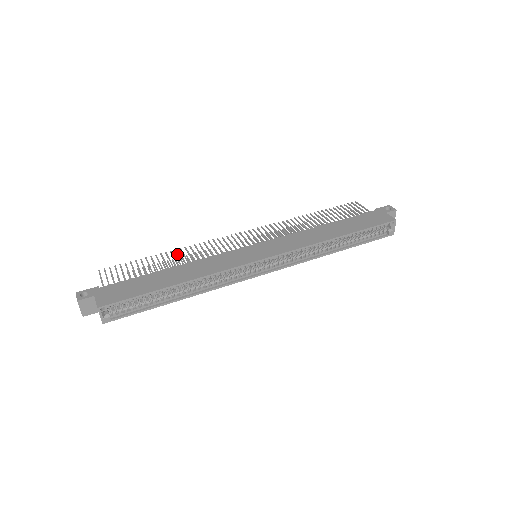
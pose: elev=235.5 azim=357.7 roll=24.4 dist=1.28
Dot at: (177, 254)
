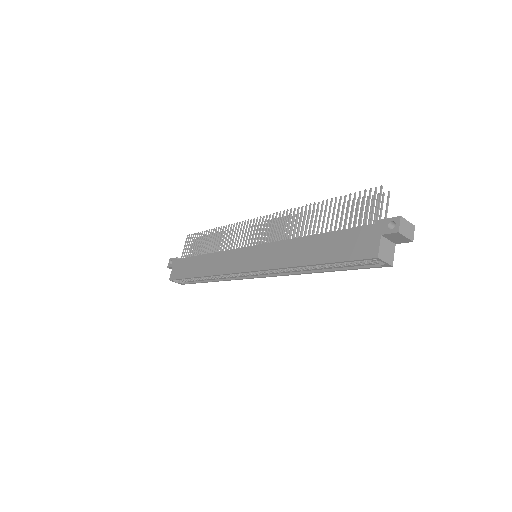
Dot at: (219, 234)
